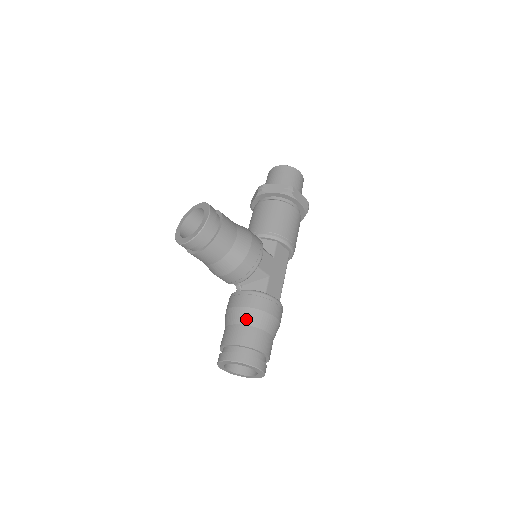
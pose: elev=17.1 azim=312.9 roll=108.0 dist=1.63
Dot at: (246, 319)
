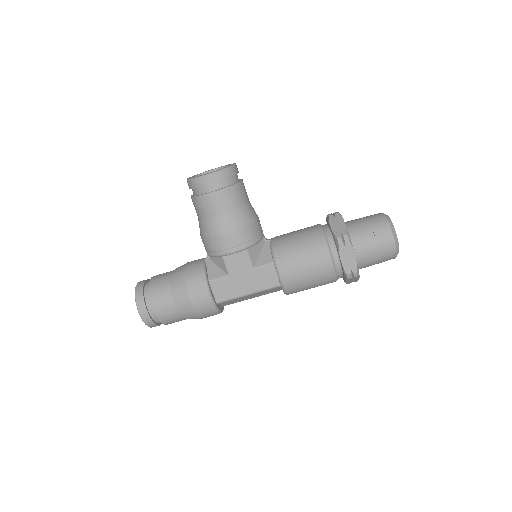
Dot at: (174, 278)
